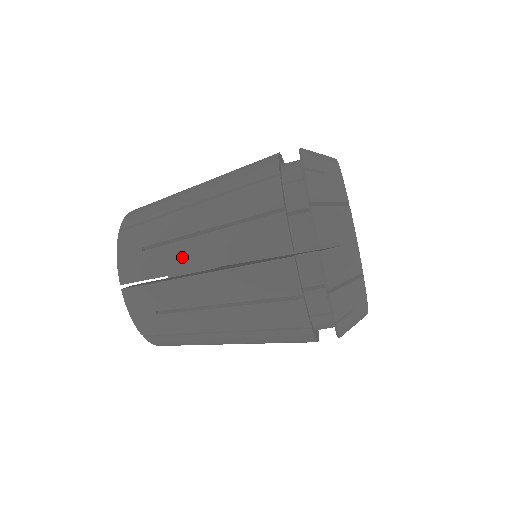
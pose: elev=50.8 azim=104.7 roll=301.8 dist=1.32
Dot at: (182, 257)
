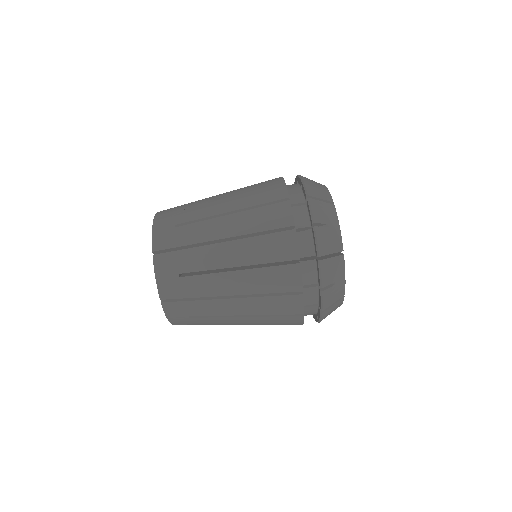
Dot at: (207, 199)
